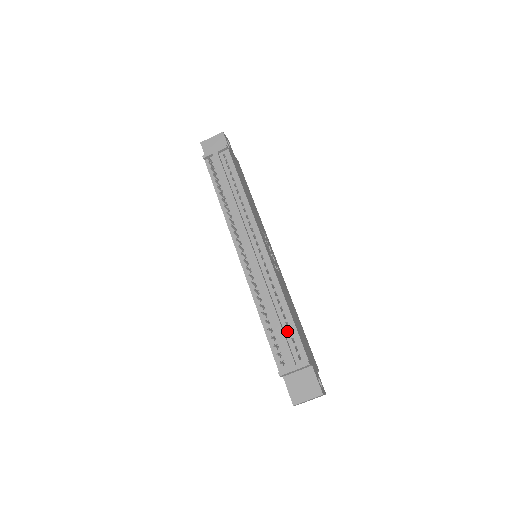
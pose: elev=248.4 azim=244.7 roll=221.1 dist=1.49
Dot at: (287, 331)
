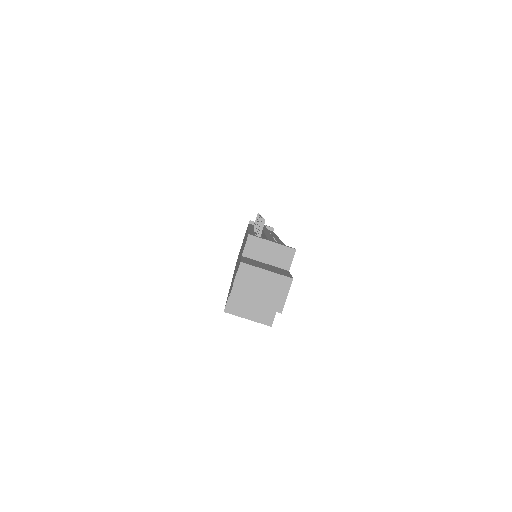
Dot at: occluded
